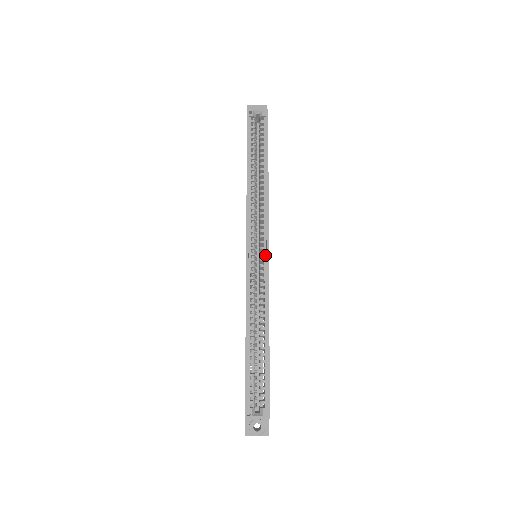
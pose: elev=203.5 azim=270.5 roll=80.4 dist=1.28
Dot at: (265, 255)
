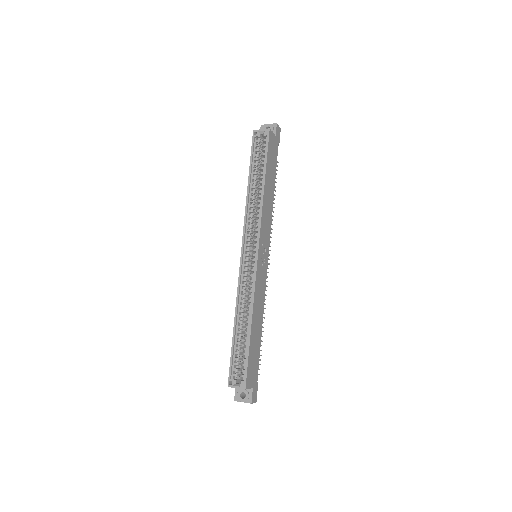
Dot at: (256, 256)
